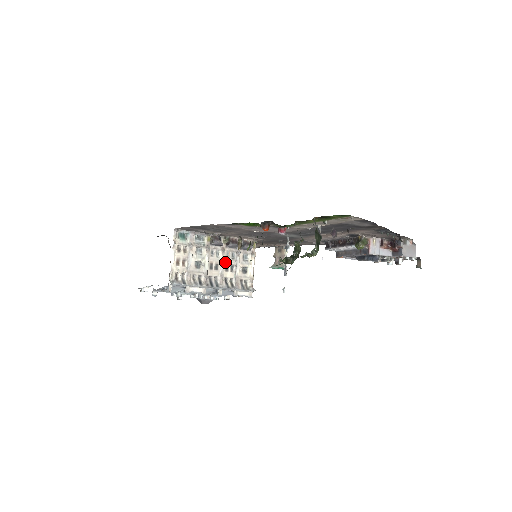
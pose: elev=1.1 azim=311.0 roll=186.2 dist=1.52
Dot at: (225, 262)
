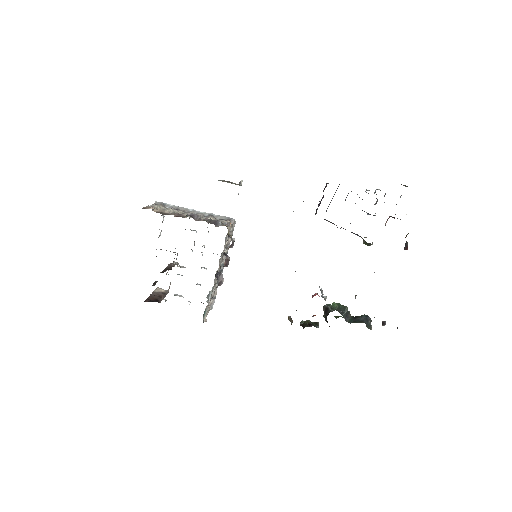
Dot at: occluded
